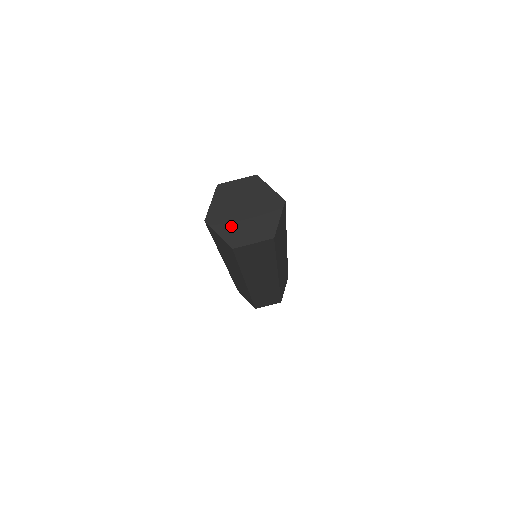
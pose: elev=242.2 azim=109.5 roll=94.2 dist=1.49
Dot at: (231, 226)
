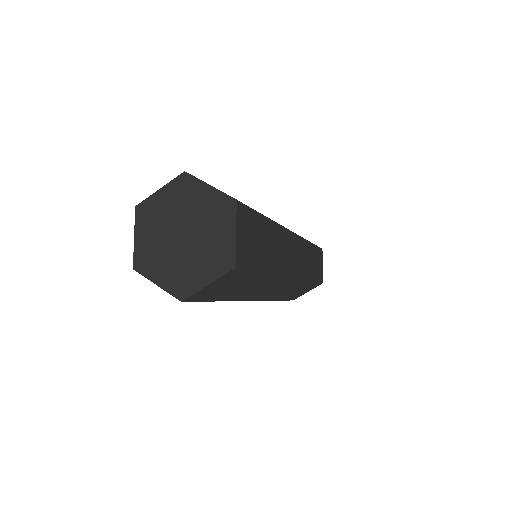
Dot at: (170, 266)
